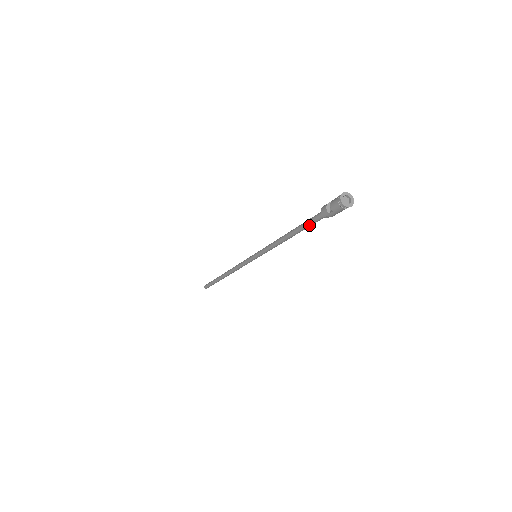
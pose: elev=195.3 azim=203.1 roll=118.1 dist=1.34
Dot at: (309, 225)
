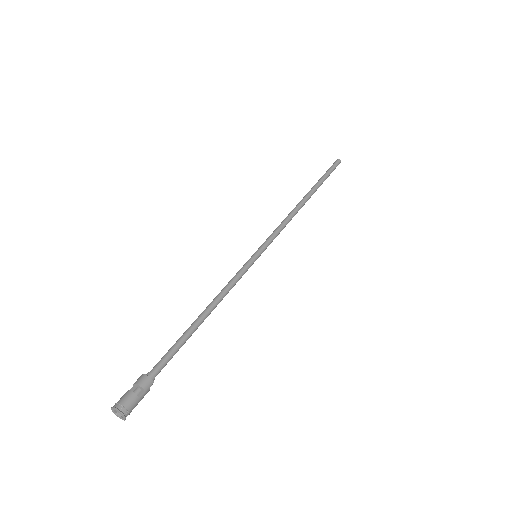
Dot at: (170, 351)
